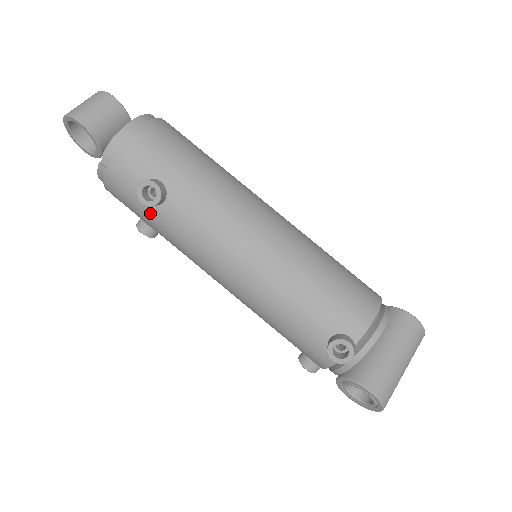
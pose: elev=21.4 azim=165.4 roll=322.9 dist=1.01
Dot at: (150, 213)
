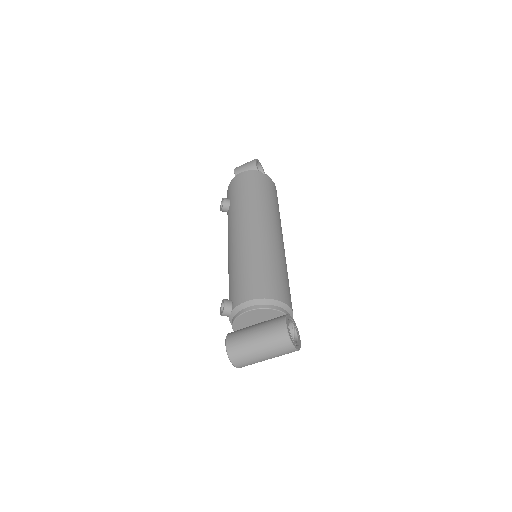
Dot at: occluded
